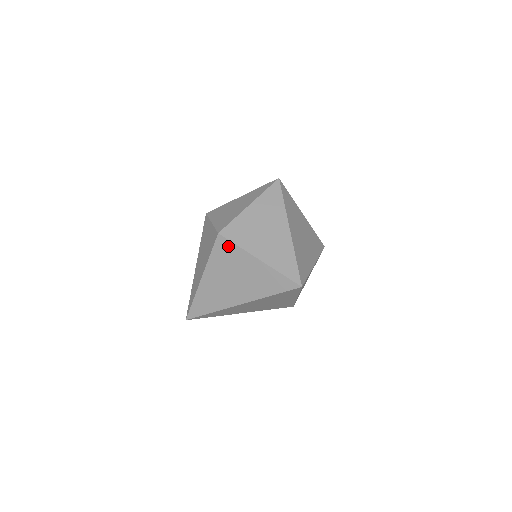
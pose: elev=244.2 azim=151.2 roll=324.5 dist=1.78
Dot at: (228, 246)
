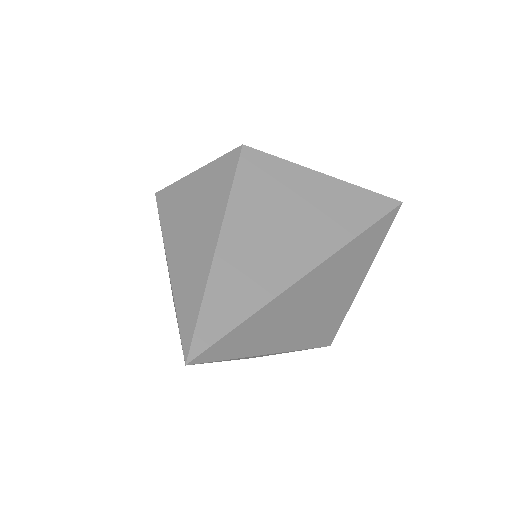
Dot at: (265, 162)
